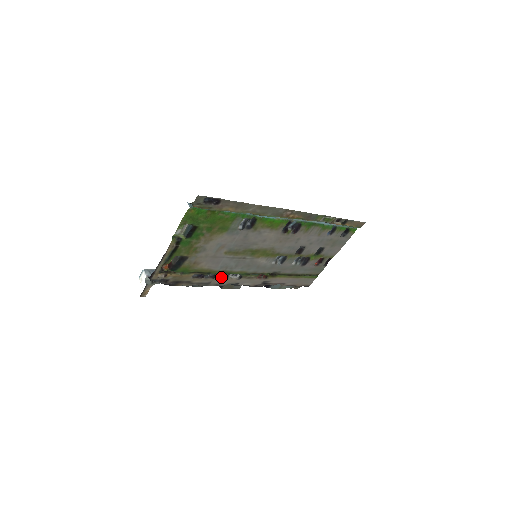
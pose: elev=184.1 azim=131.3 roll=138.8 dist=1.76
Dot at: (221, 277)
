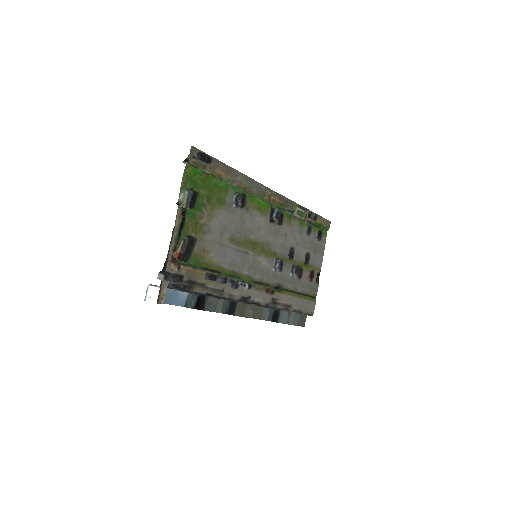
Dot at: (231, 287)
